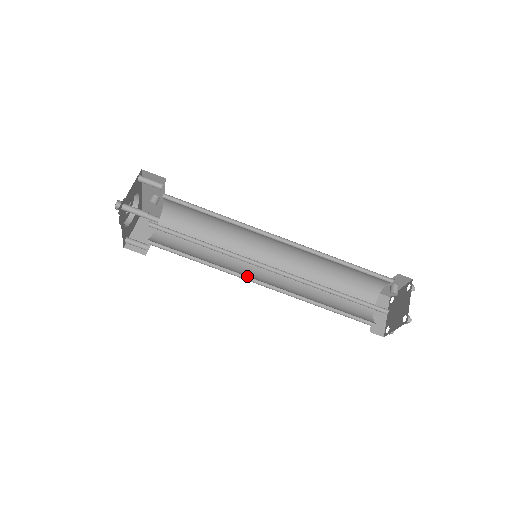
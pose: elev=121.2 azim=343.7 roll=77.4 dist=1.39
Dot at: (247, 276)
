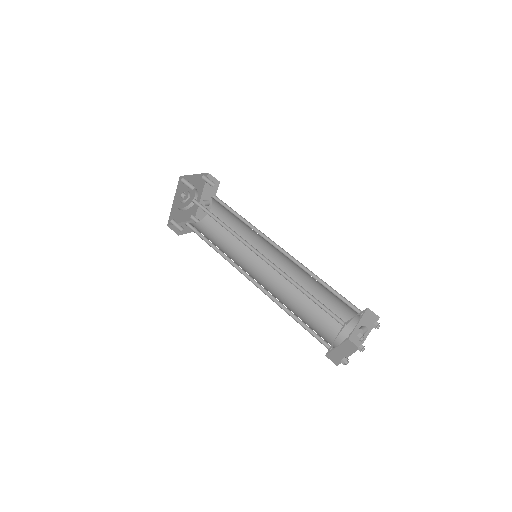
Dot at: (242, 270)
